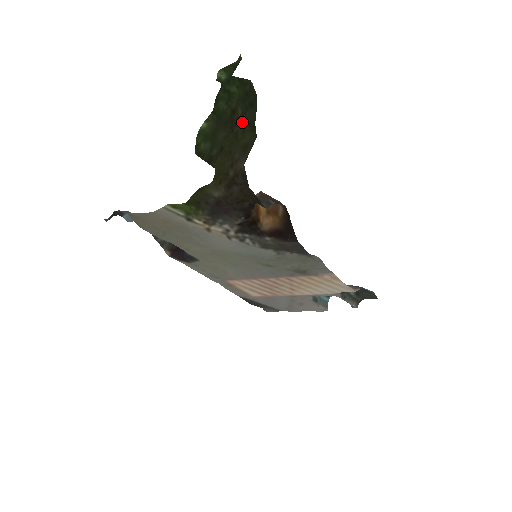
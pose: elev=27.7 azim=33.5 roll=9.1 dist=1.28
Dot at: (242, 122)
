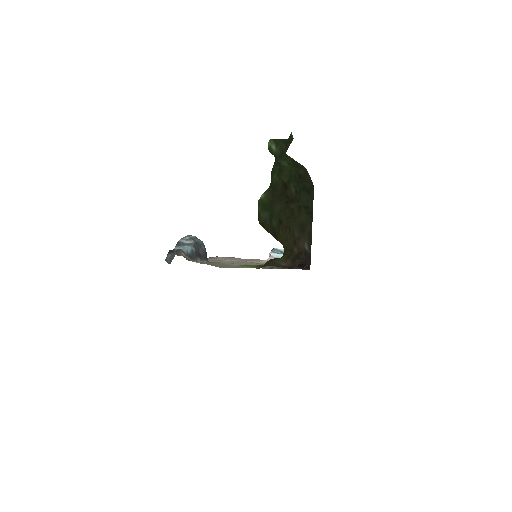
Dot at: (297, 202)
